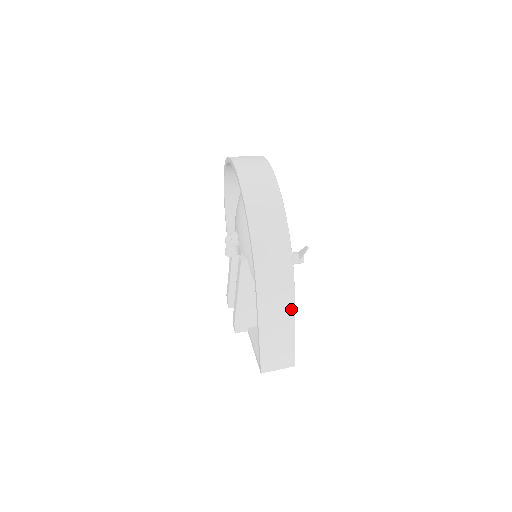
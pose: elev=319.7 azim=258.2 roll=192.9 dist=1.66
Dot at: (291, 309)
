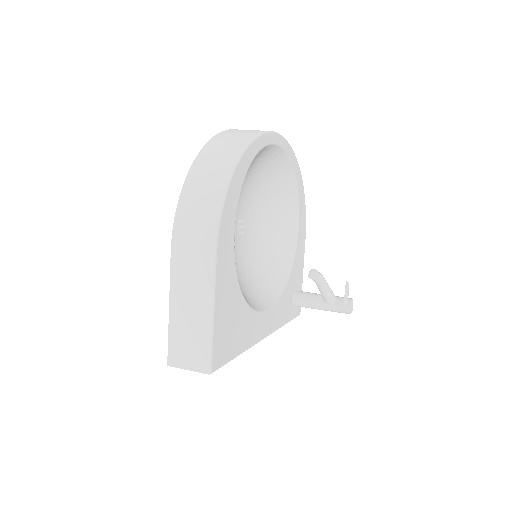
Dot at: (210, 278)
